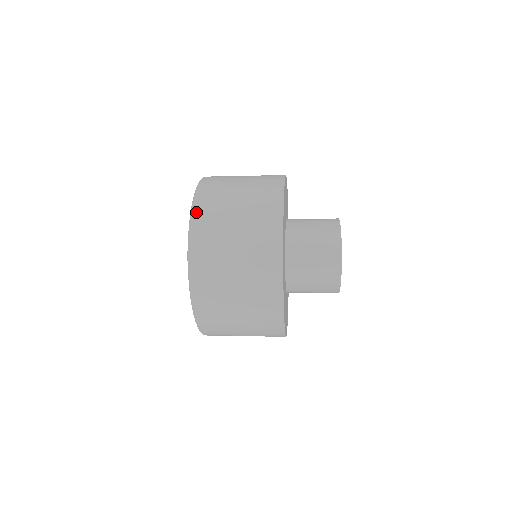
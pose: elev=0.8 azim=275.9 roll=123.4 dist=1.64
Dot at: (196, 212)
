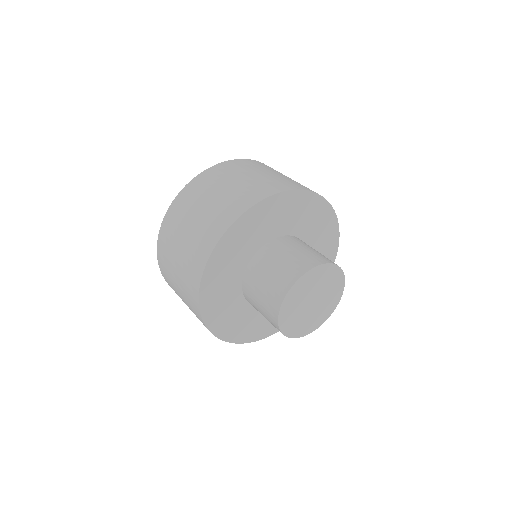
Dot at: occluded
